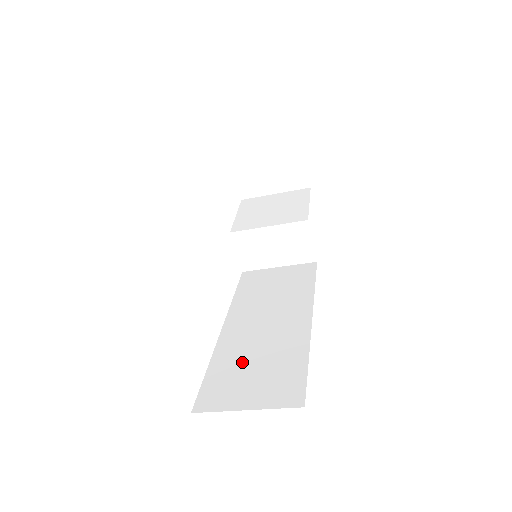
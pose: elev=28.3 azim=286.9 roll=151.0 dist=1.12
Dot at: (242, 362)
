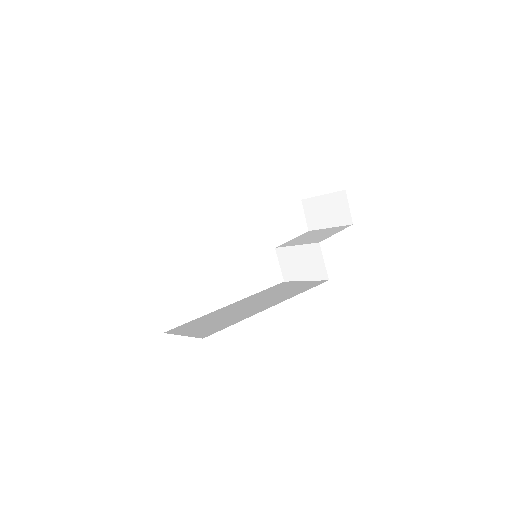
Dot at: (212, 319)
